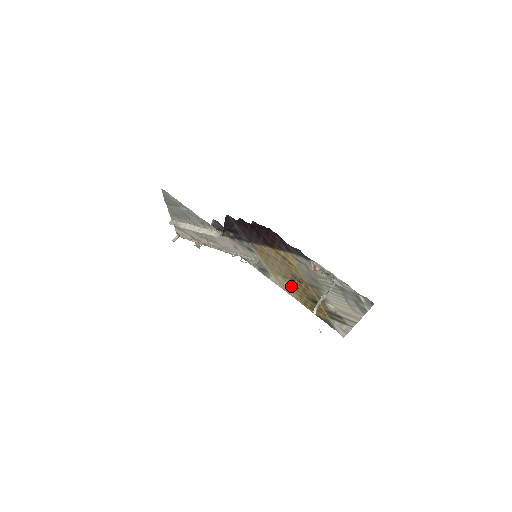
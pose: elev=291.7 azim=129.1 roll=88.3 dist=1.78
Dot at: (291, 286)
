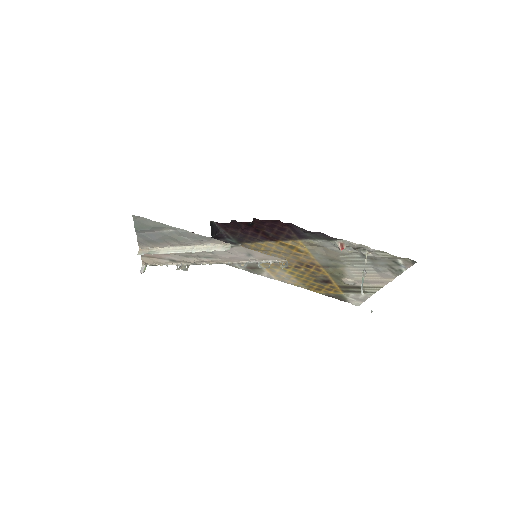
Dot at: (293, 274)
